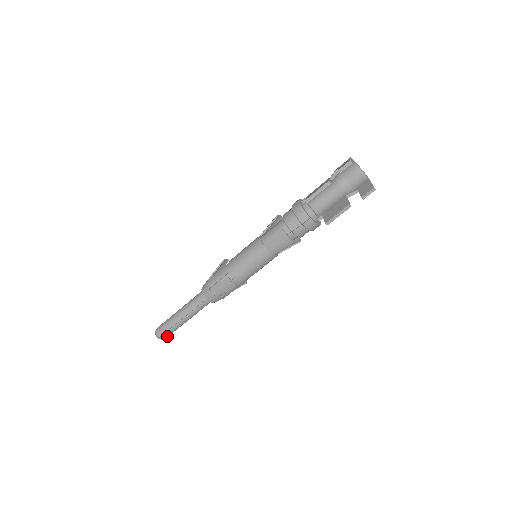
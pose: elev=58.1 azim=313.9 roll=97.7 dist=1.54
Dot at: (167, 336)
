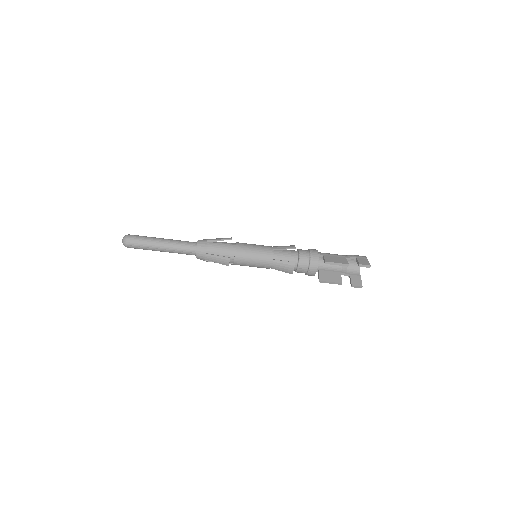
Dot at: occluded
